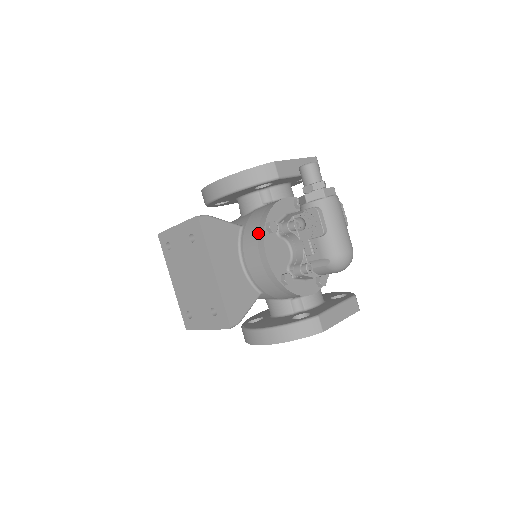
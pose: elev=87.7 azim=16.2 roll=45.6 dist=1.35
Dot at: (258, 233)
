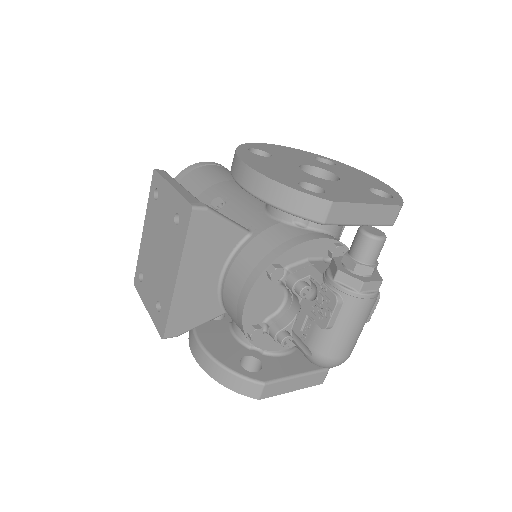
Dot at: (256, 267)
